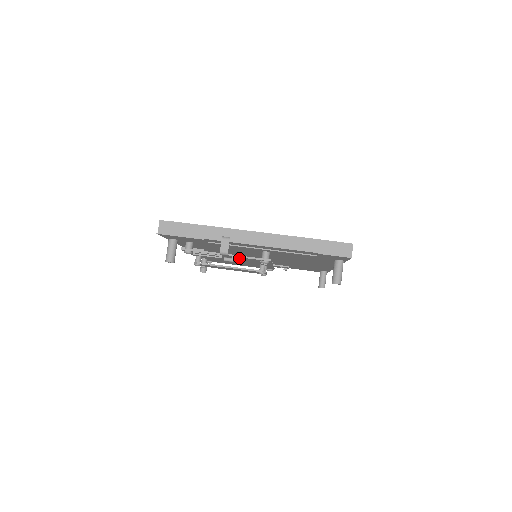
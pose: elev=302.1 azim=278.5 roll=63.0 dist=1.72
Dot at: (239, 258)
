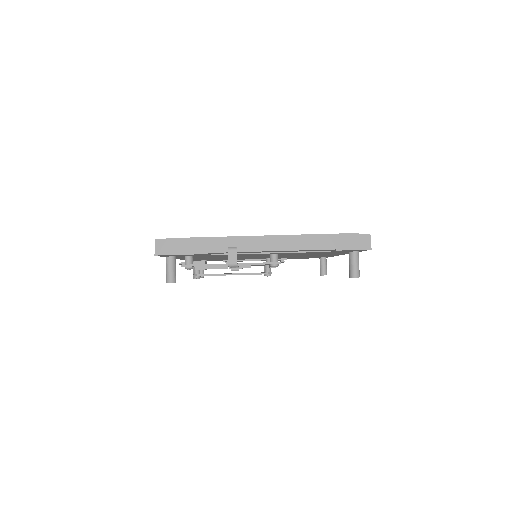
Dot at: (246, 266)
